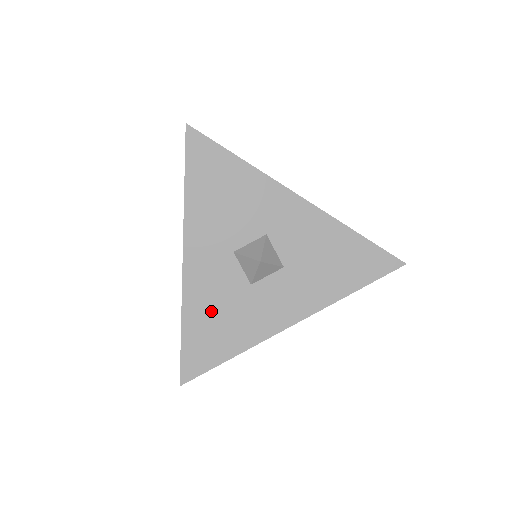
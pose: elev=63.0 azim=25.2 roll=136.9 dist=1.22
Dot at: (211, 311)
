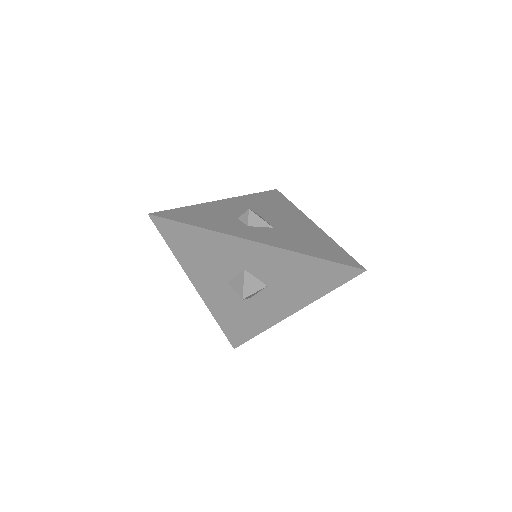
Dot at: (231, 314)
